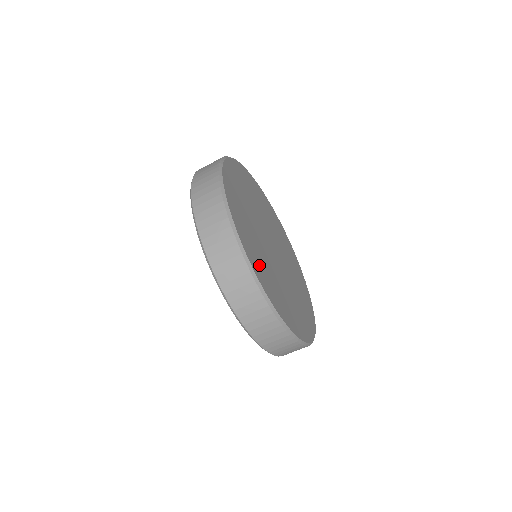
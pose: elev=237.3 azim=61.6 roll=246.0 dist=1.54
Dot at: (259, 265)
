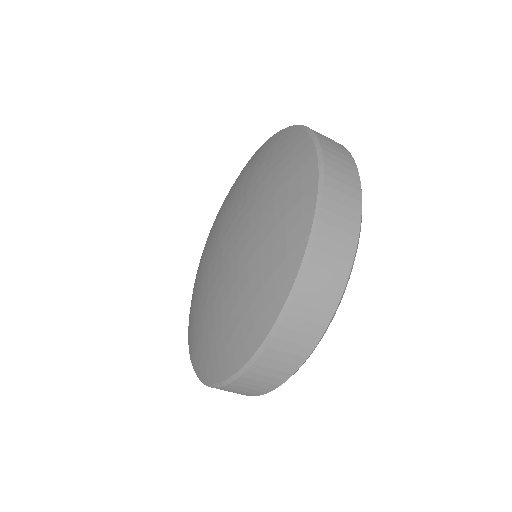
Dot at: occluded
